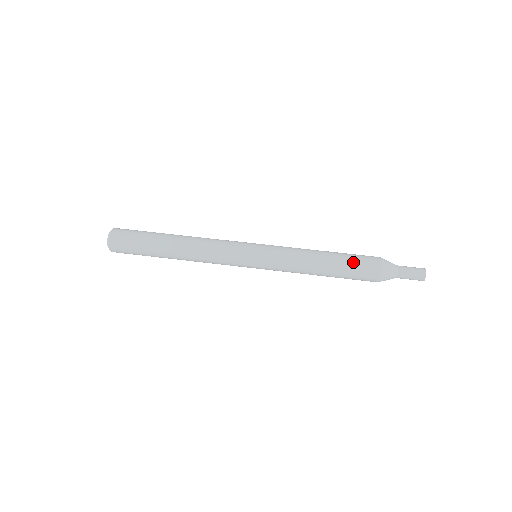
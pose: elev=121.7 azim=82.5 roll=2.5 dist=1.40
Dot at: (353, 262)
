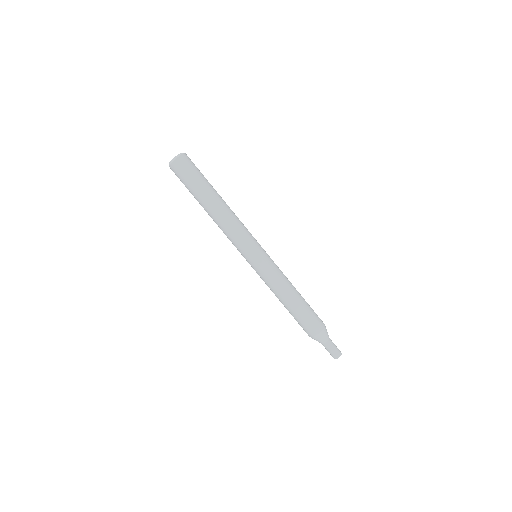
Dot at: (309, 313)
